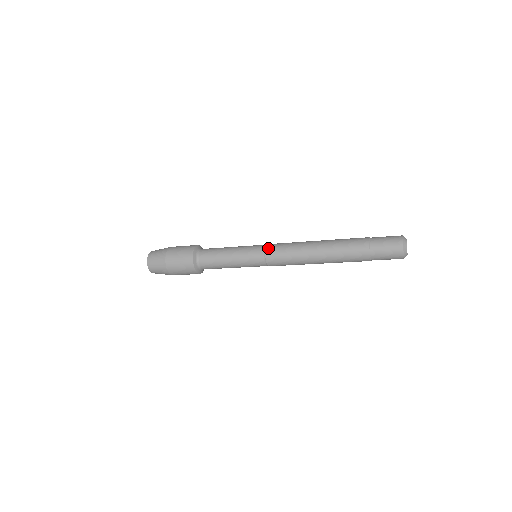
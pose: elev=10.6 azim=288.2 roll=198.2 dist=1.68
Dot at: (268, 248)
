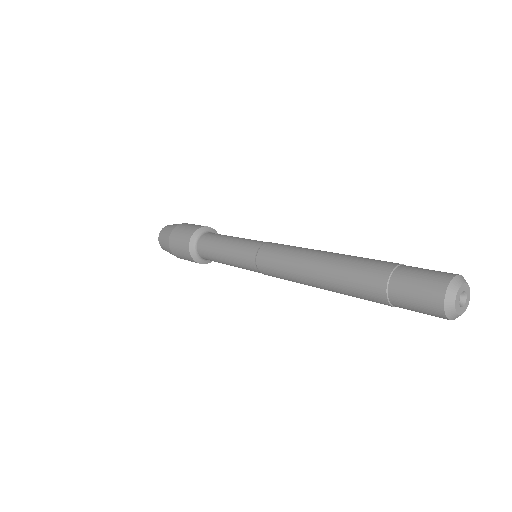
Dot at: (260, 251)
